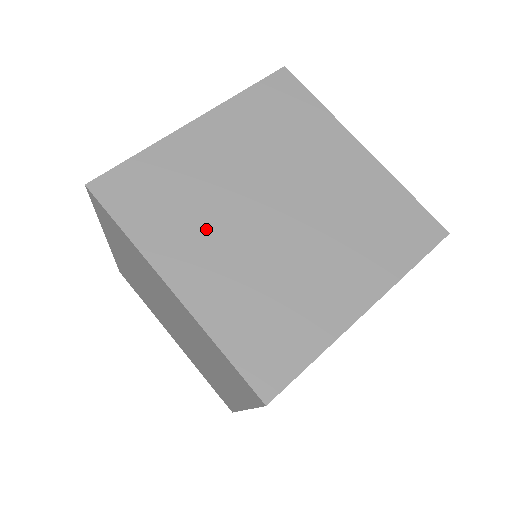
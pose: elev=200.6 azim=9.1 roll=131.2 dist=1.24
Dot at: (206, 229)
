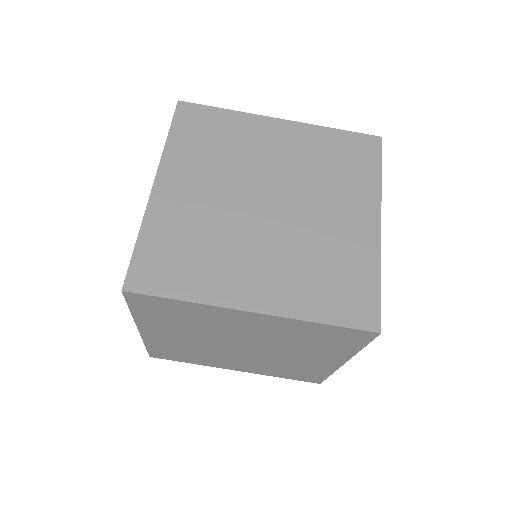
Dot at: (236, 253)
